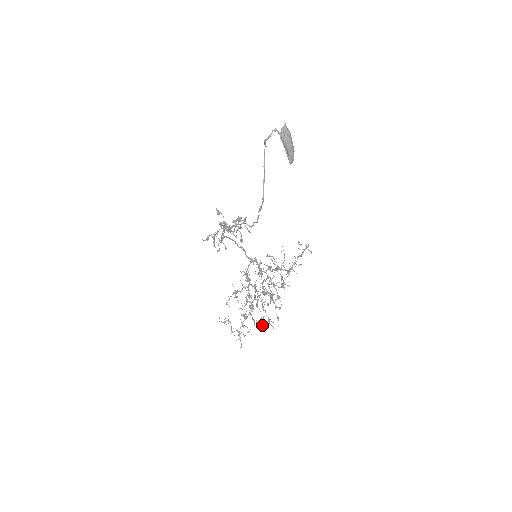
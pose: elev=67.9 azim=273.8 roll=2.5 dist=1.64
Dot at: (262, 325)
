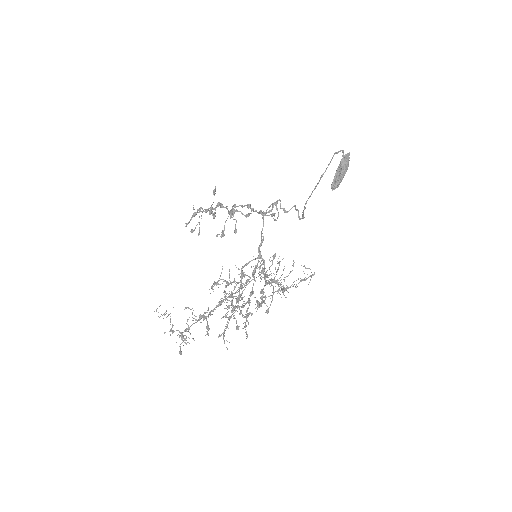
Dot at: occluded
